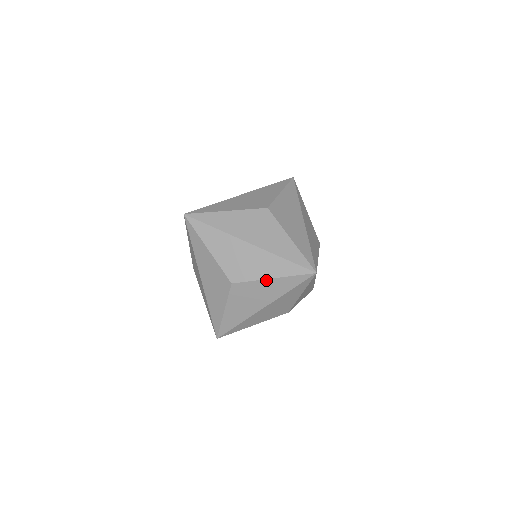
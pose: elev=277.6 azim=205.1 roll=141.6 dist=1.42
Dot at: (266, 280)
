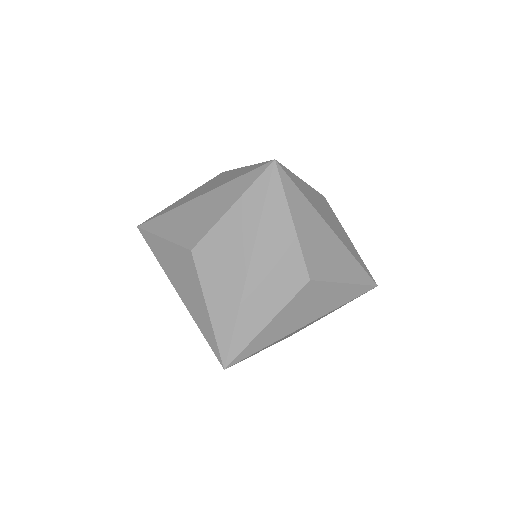
Dot at: (324, 316)
